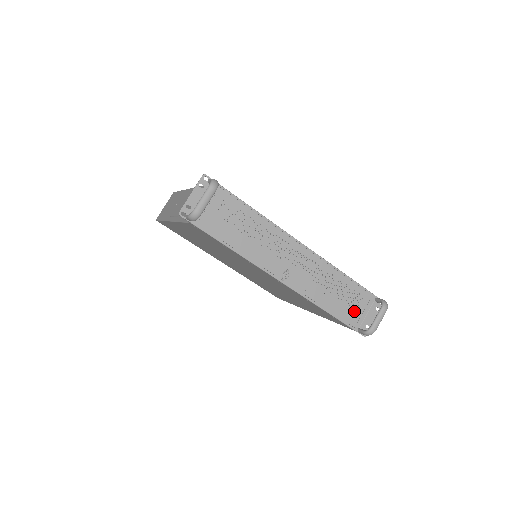
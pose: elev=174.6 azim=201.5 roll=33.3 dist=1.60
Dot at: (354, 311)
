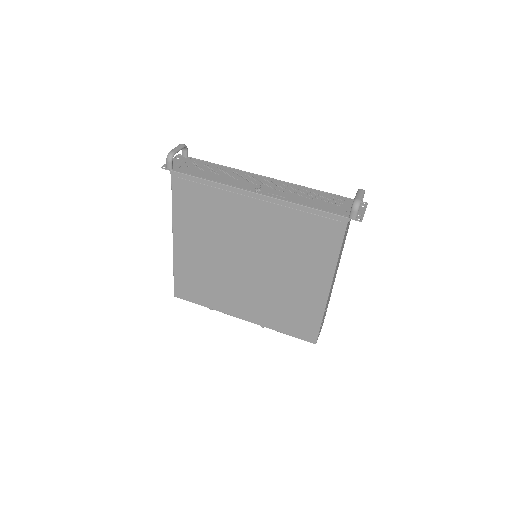
Dot at: (338, 207)
